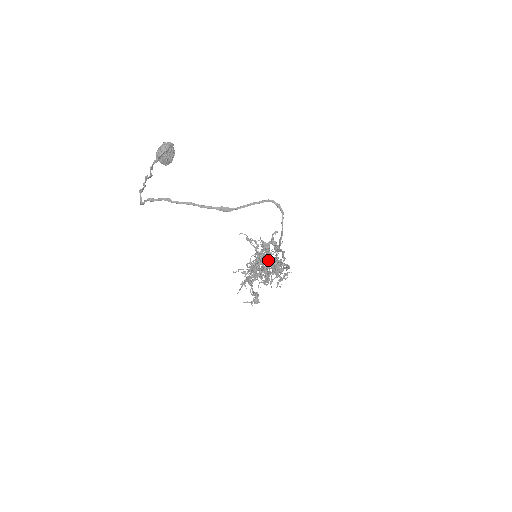
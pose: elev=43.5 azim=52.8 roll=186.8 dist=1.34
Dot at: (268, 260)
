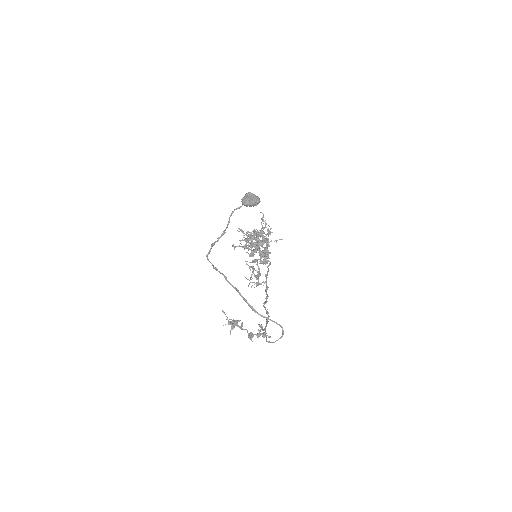
Dot at: (262, 254)
